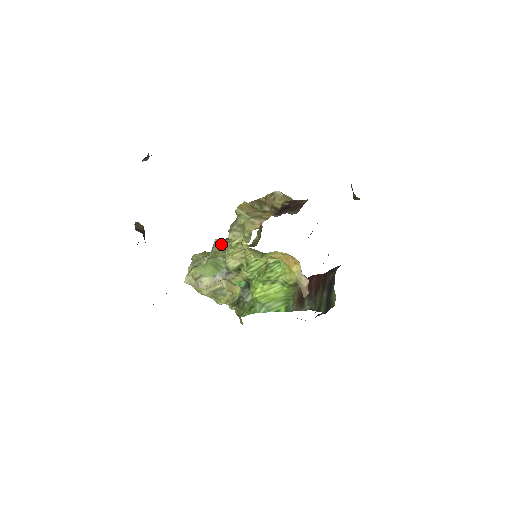
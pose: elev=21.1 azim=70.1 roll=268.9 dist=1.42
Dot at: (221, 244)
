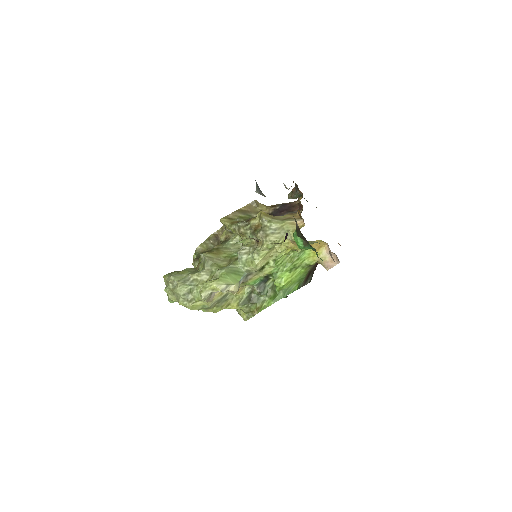
Dot at: (213, 256)
